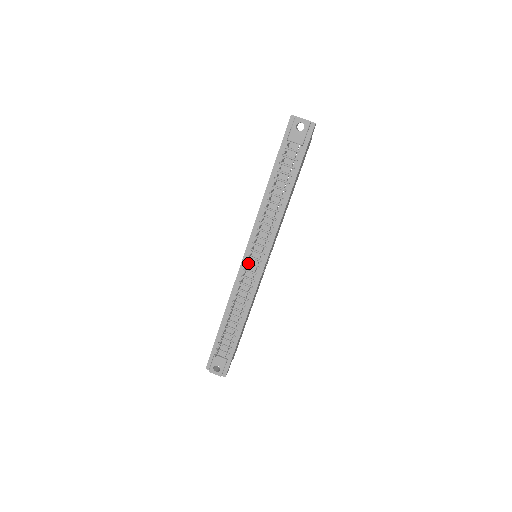
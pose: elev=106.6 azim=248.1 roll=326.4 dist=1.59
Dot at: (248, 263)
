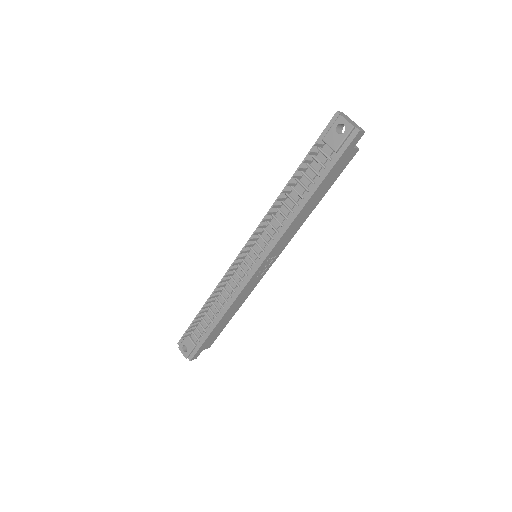
Dot at: (243, 259)
